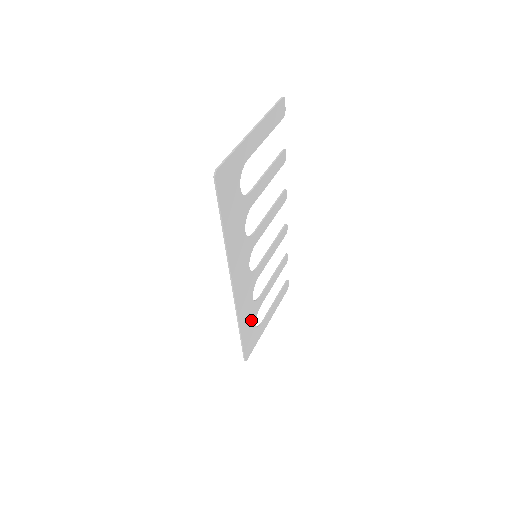
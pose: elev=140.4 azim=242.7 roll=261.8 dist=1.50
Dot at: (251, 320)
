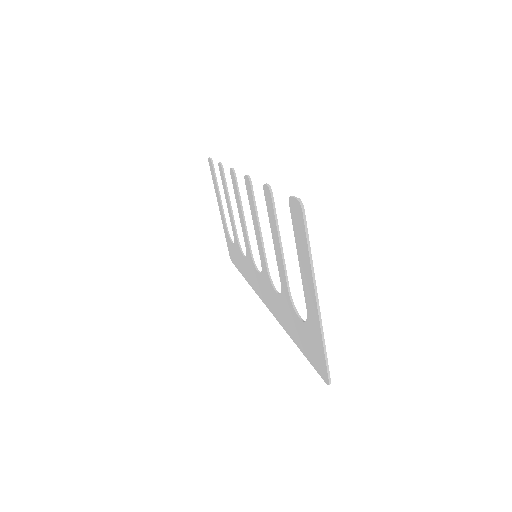
Dot at: occluded
